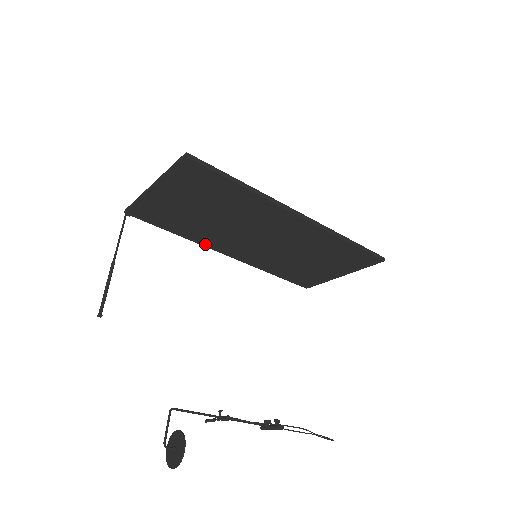
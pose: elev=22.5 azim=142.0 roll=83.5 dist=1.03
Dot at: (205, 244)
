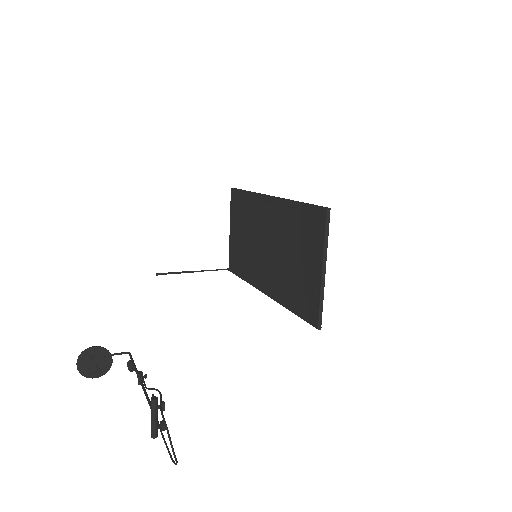
Dot at: (254, 284)
